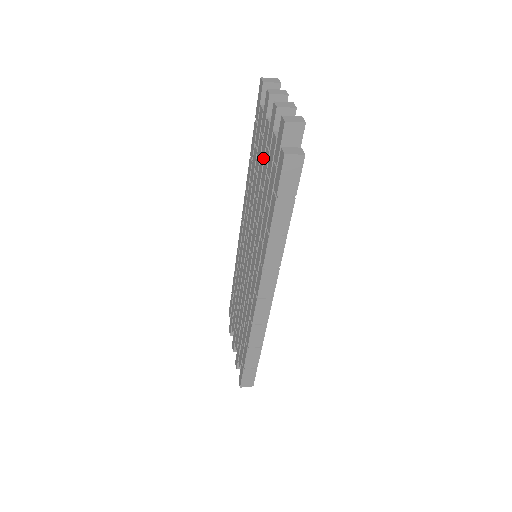
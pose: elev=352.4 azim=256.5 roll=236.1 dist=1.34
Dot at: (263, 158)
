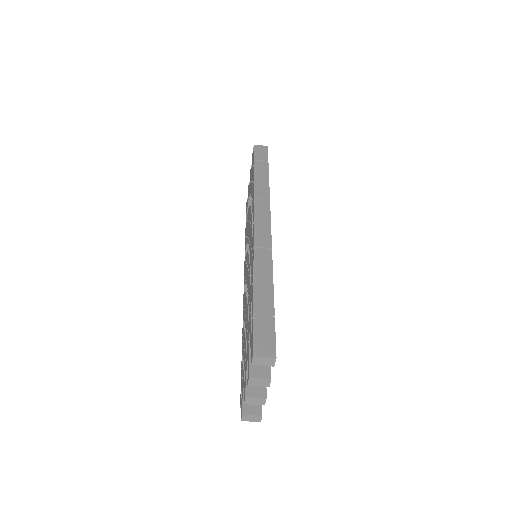
Dot at: (249, 196)
